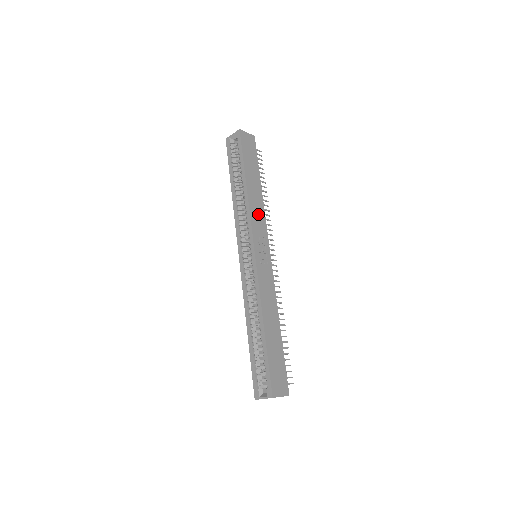
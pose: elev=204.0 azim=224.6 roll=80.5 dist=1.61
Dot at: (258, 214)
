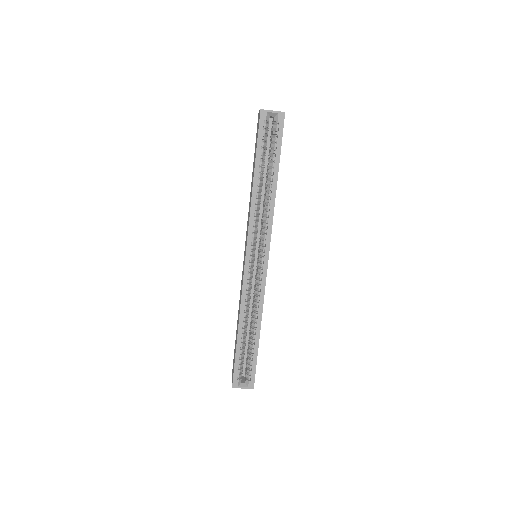
Dot at: occluded
